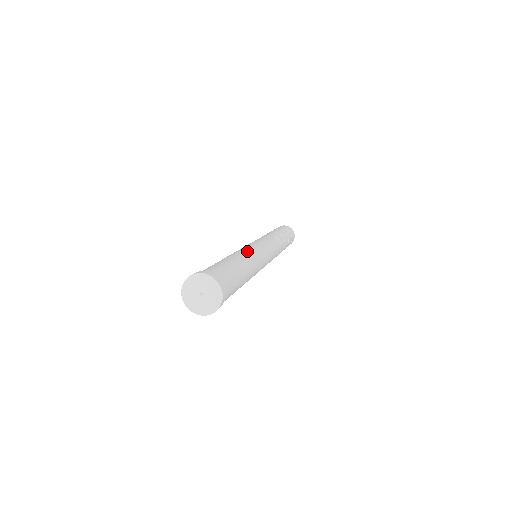
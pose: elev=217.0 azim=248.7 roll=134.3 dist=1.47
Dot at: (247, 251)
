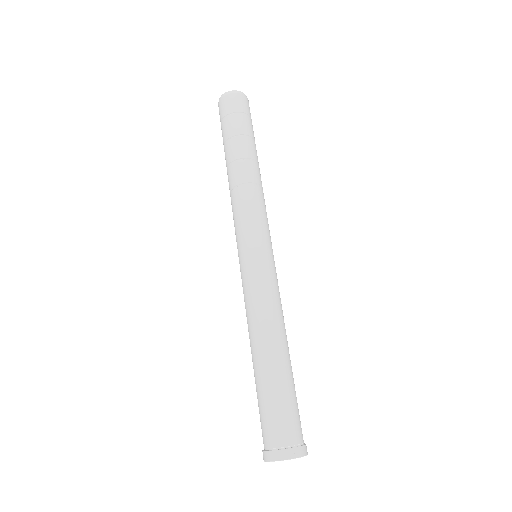
Dot at: (254, 313)
